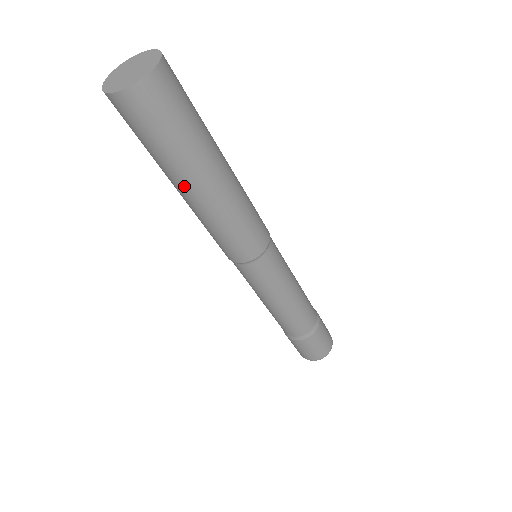
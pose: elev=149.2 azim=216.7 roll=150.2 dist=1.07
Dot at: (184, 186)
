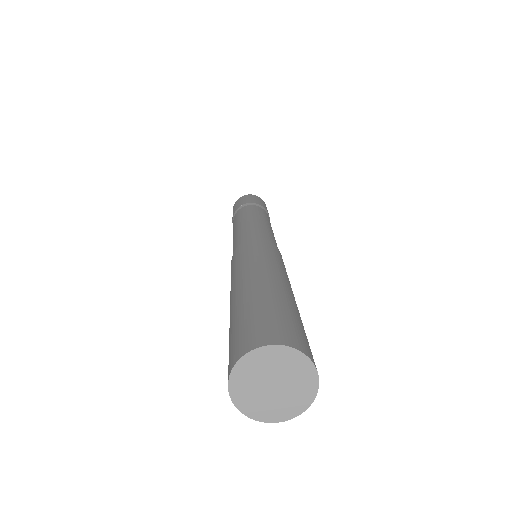
Dot at: occluded
